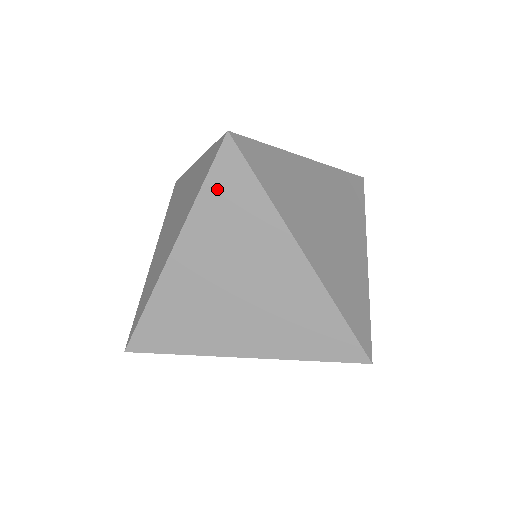
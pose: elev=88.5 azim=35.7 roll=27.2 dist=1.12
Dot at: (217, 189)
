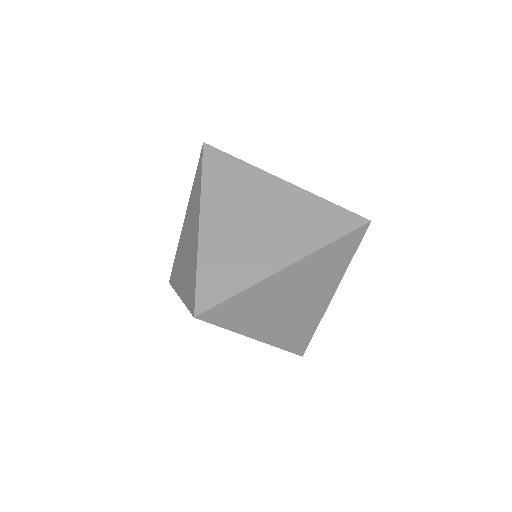
Dot at: (212, 171)
